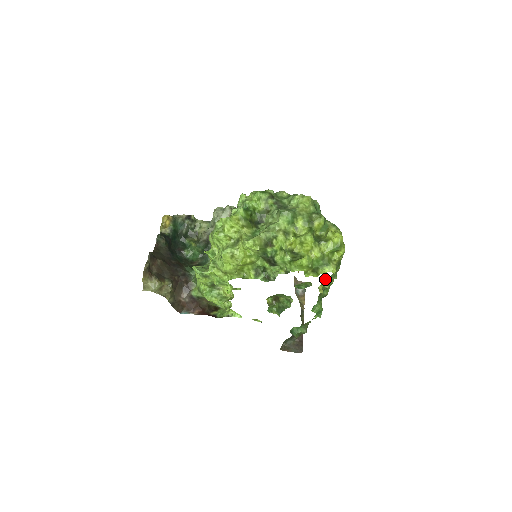
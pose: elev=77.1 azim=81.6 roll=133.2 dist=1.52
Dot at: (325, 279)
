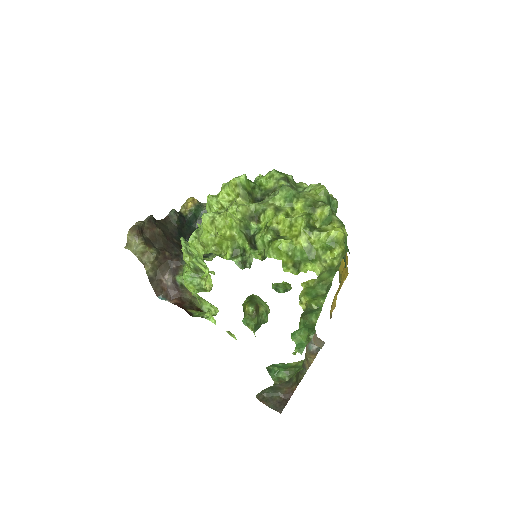
Dot at: (307, 283)
